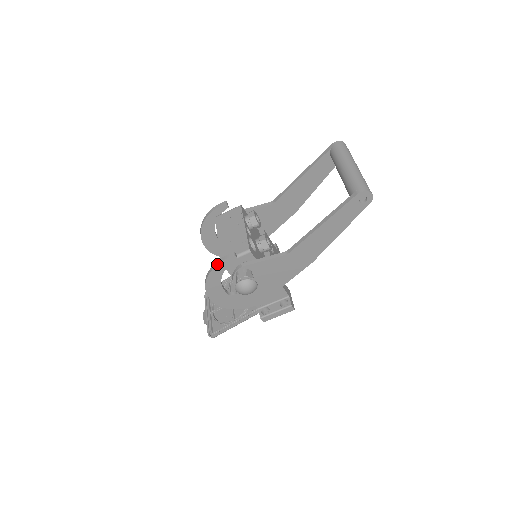
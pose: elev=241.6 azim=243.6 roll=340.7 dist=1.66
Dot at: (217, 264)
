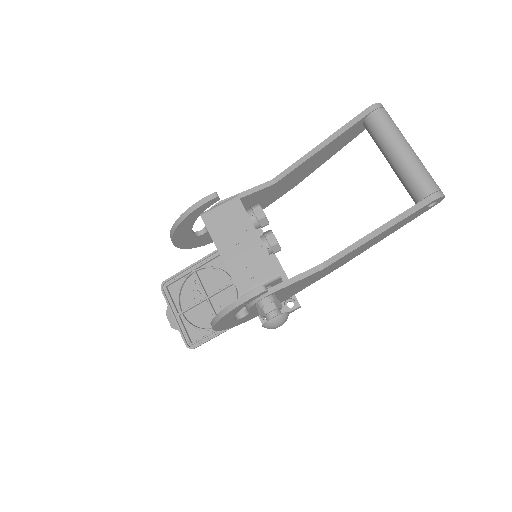
Dot at: (241, 303)
